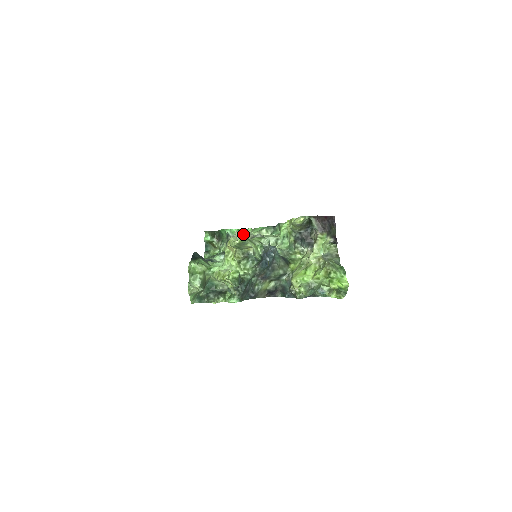
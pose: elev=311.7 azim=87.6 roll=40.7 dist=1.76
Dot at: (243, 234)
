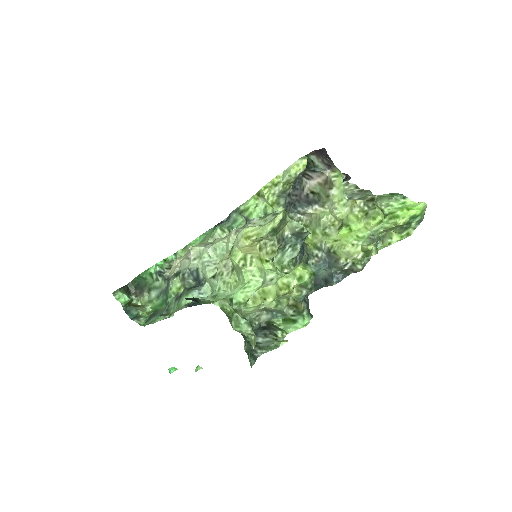
Dot at: (205, 245)
